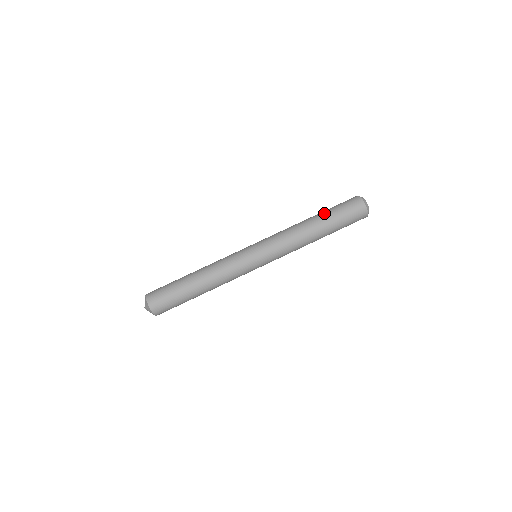
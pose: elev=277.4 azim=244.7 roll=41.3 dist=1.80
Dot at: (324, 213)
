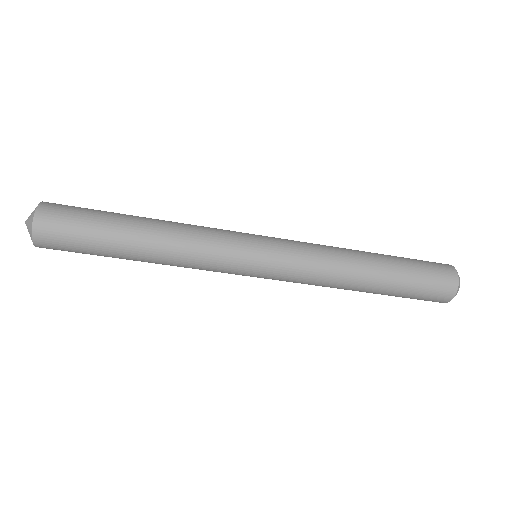
Dot at: (388, 294)
